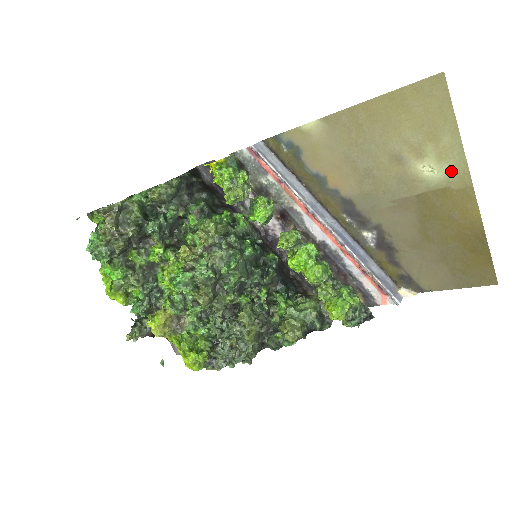
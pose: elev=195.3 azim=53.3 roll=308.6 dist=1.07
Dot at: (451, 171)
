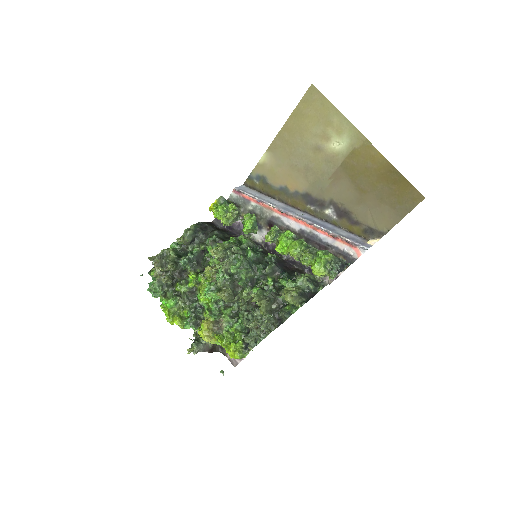
Dot at: (349, 137)
